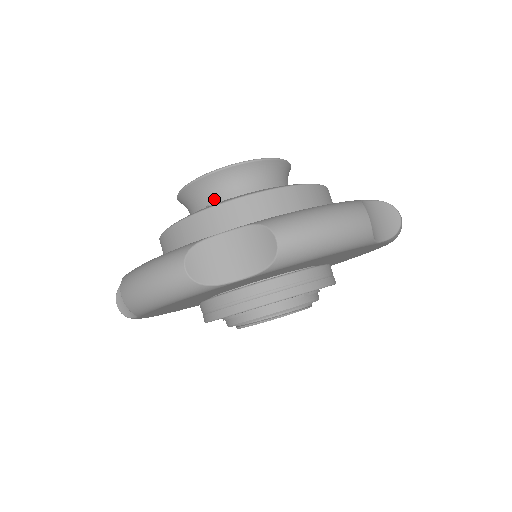
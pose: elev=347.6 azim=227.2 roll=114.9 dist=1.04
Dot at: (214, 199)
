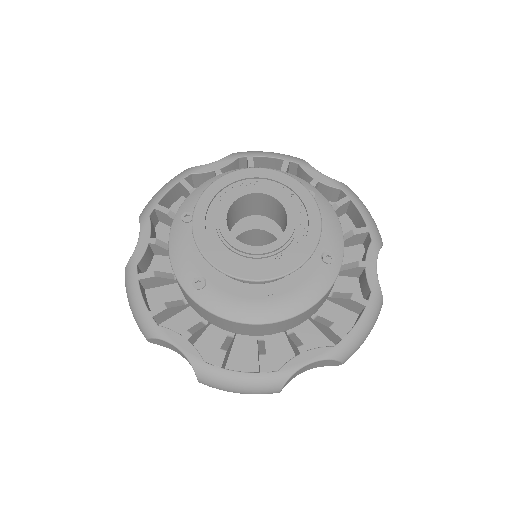
Dot at: occluded
